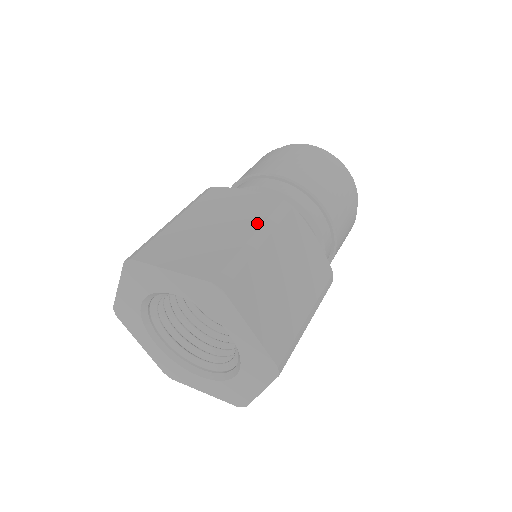
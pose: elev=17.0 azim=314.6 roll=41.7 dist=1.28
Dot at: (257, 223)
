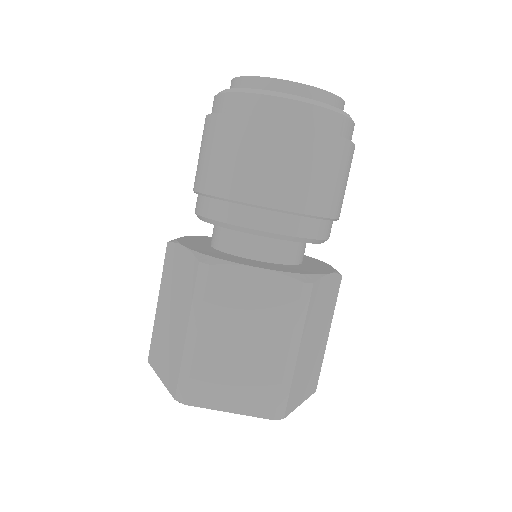
Dot at: (188, 310)
